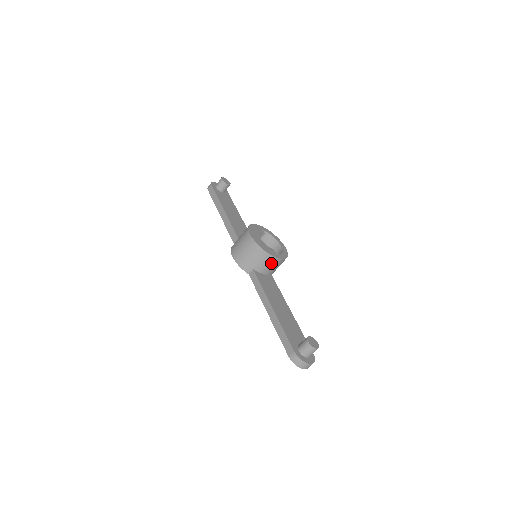
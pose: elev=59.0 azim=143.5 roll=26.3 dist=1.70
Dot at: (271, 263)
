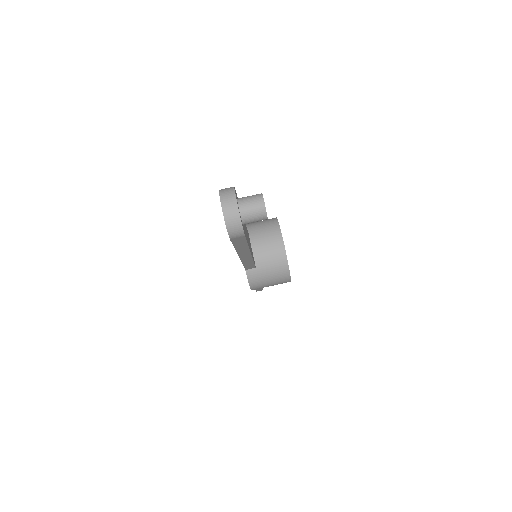
Dot at: (272, 242)
